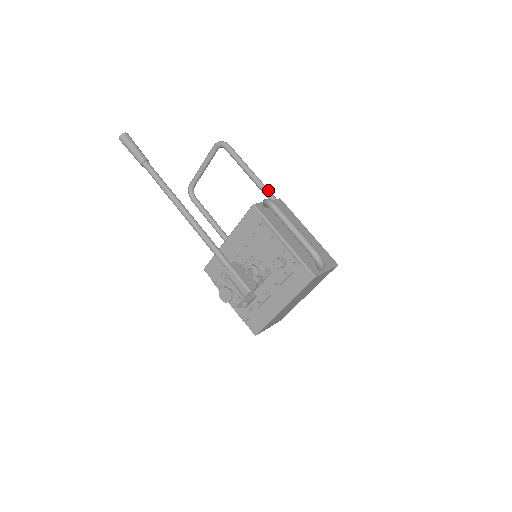
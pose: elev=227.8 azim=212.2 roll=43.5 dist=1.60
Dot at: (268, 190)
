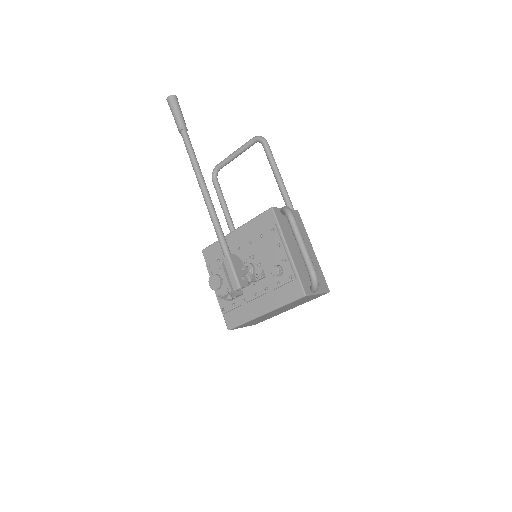
Dot at: (289, 198)
